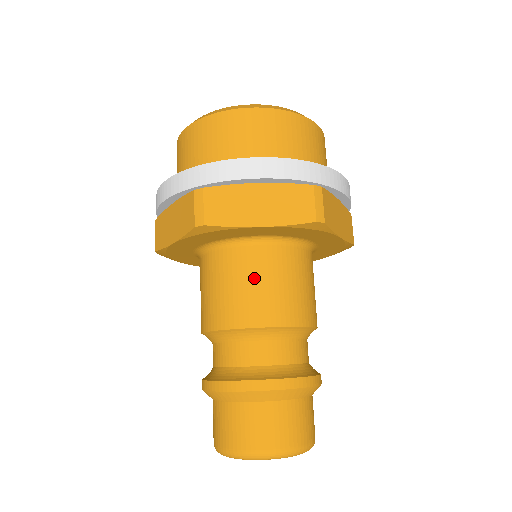
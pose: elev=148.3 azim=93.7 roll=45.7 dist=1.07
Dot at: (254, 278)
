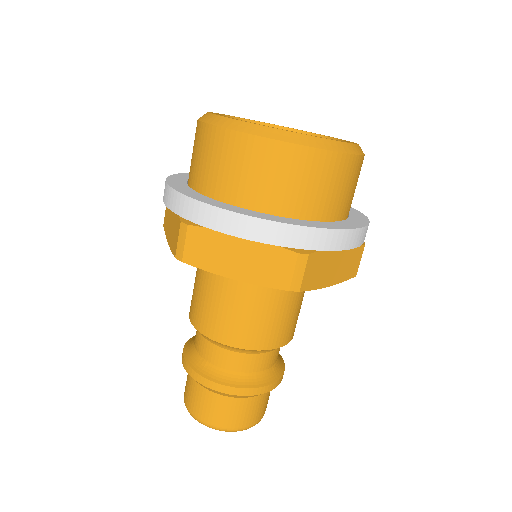
Dot at: (230, 303)
